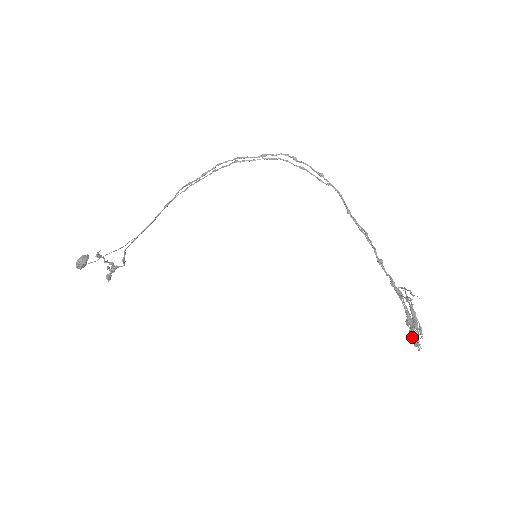
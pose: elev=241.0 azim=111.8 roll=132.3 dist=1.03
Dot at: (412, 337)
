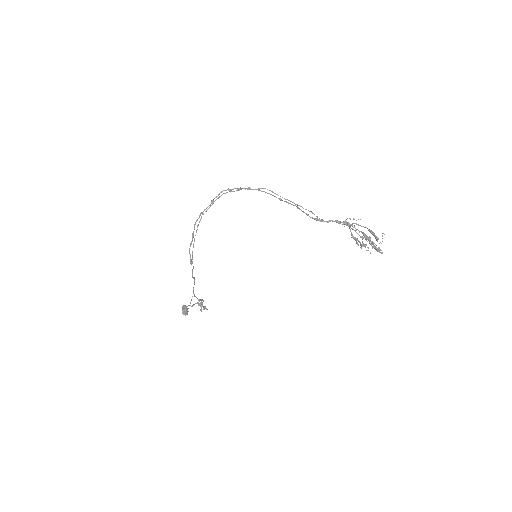
Dot at: occluded
